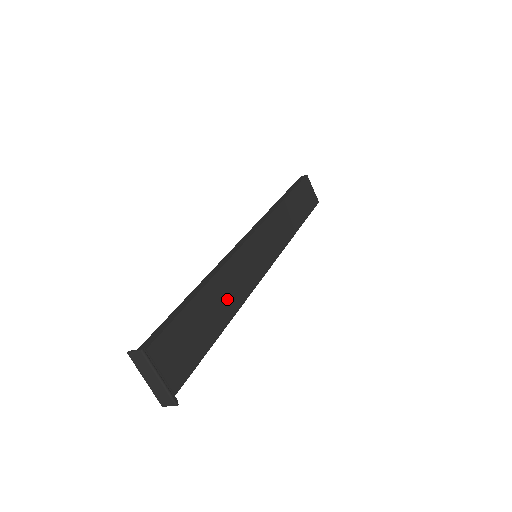
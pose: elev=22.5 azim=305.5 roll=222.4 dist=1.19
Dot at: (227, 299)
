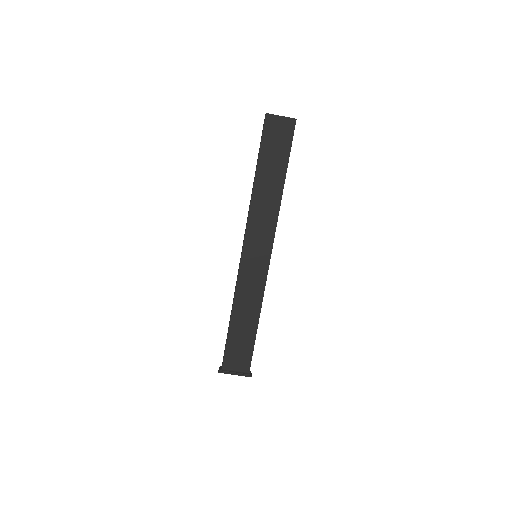
Dot at: (250, 306)
